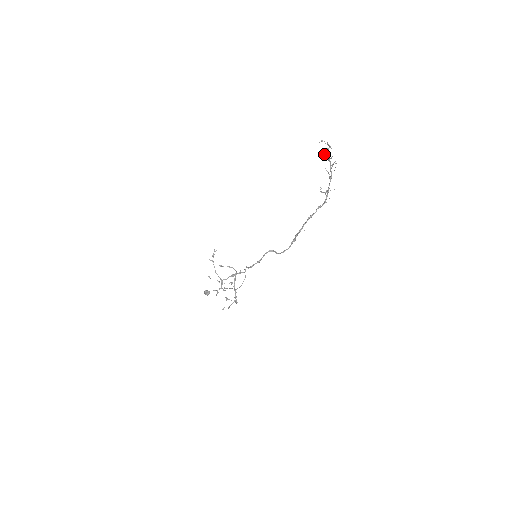
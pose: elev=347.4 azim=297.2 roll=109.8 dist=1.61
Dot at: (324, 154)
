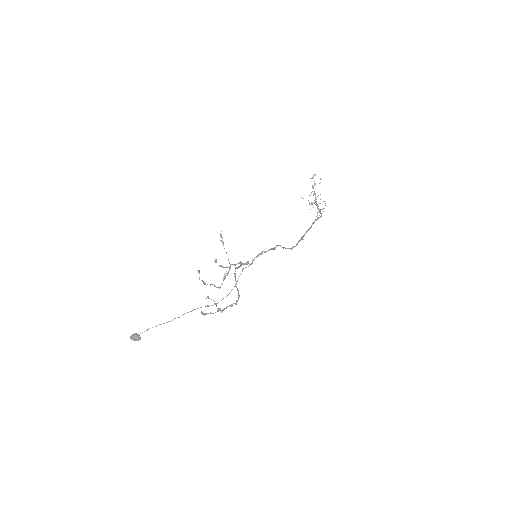
Dot at: occluded
